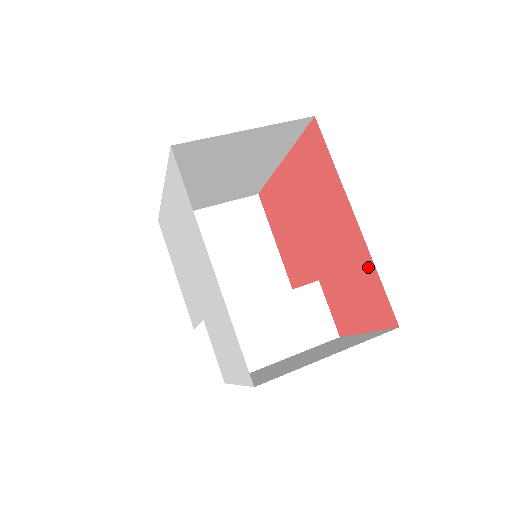
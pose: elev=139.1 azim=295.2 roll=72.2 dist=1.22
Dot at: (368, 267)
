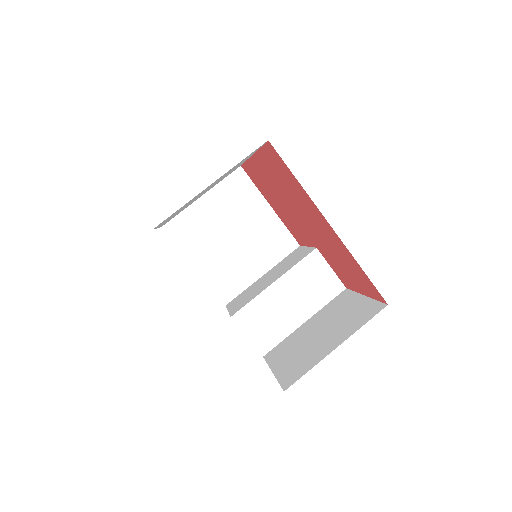
Dot at: (352, 260)
